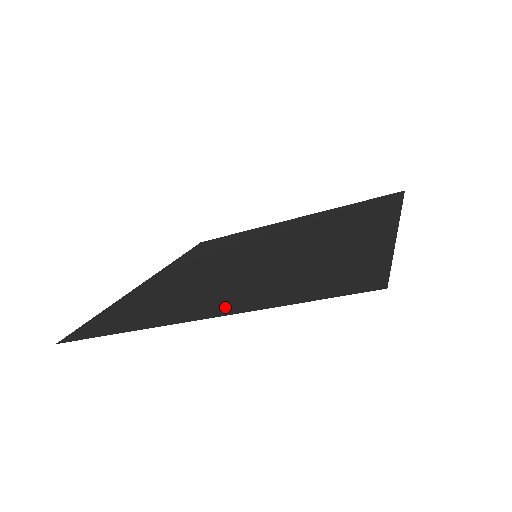
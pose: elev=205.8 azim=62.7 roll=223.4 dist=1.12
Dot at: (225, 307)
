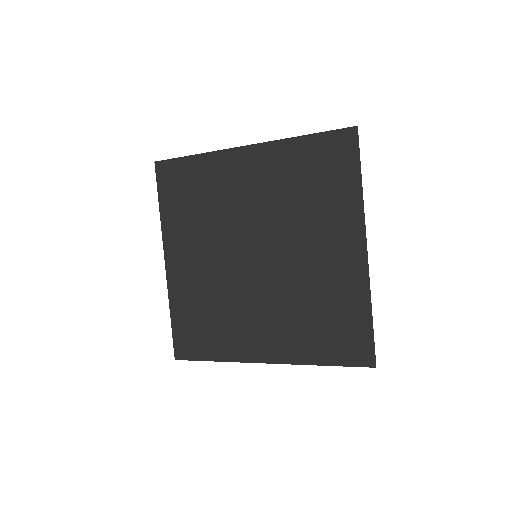
Dot at: (280, 352)
